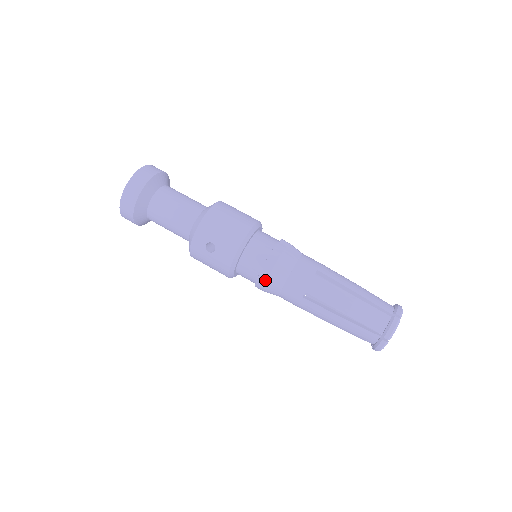
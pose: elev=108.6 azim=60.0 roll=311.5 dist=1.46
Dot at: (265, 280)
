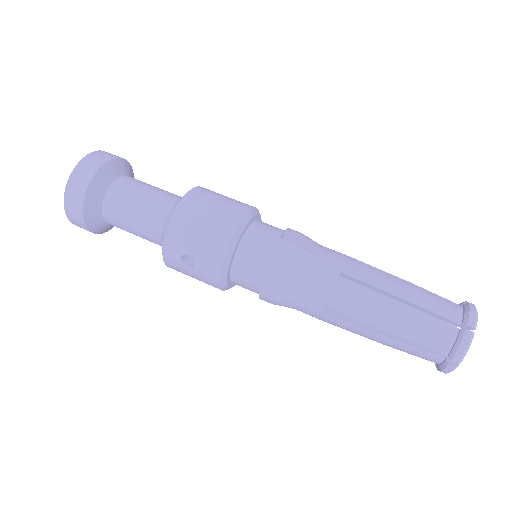
Dot at: (269, 295)
